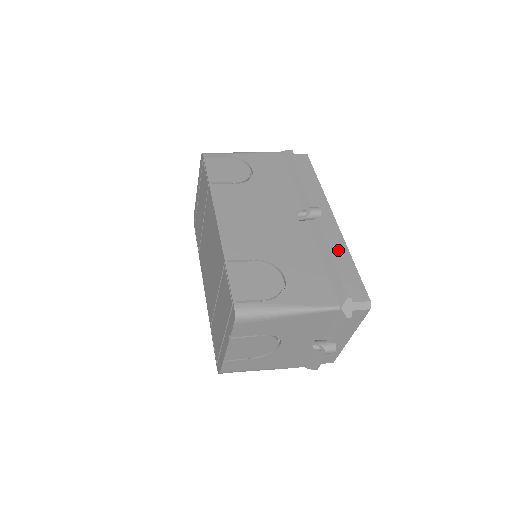
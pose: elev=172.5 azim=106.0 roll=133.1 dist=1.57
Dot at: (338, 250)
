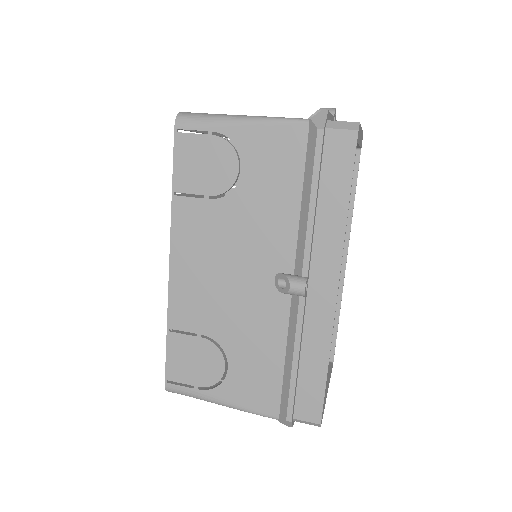
Dot at: (314, 346)
